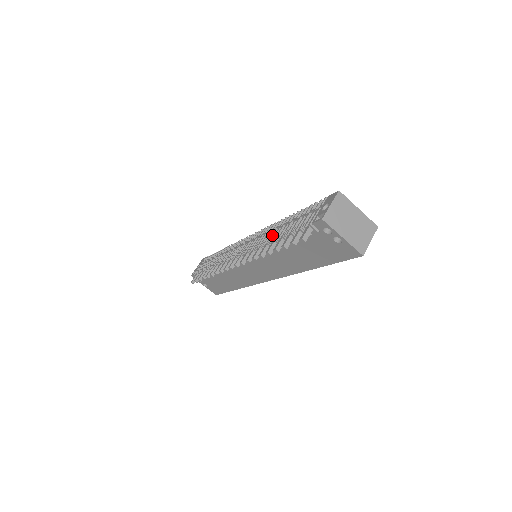
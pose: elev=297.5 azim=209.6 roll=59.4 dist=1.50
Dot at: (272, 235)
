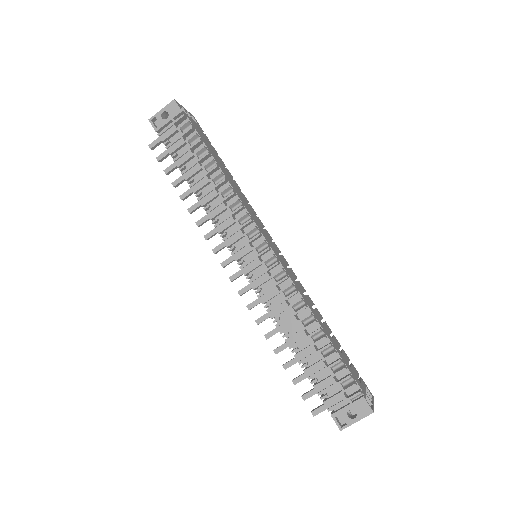
Dot at: (290, 328)
